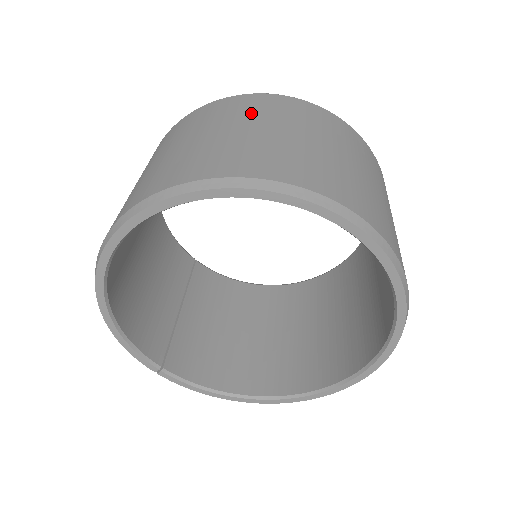
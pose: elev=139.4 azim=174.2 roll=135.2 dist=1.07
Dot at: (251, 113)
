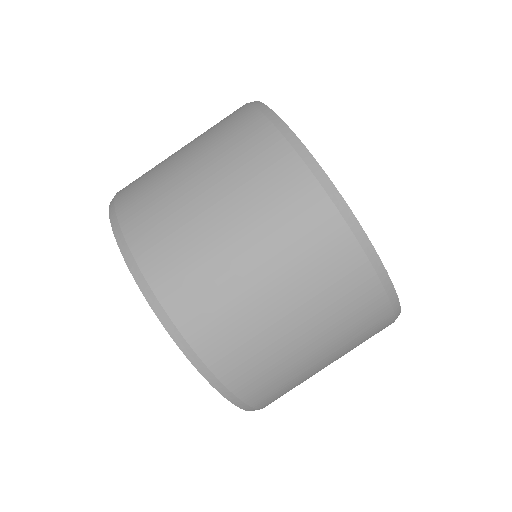
Dot at: (219, 145)
